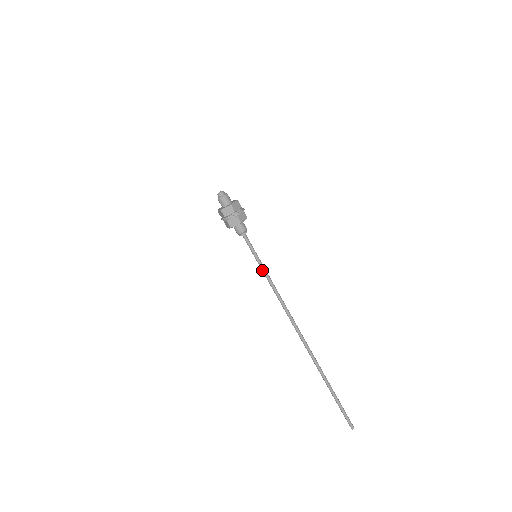
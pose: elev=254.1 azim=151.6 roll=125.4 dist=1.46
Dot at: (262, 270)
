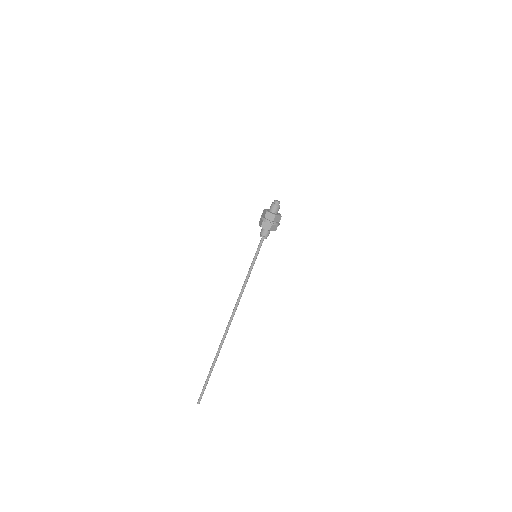
Dot at: (250, 267)
